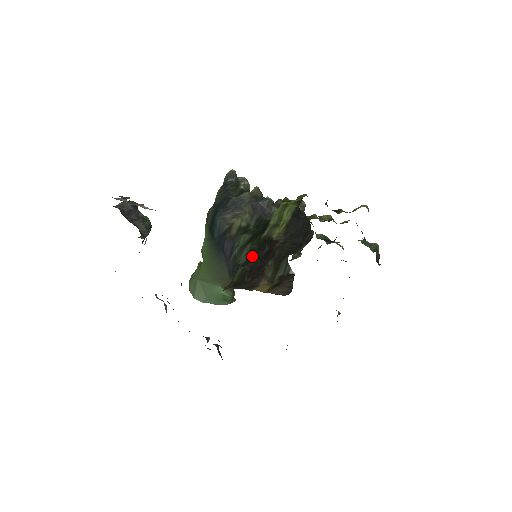
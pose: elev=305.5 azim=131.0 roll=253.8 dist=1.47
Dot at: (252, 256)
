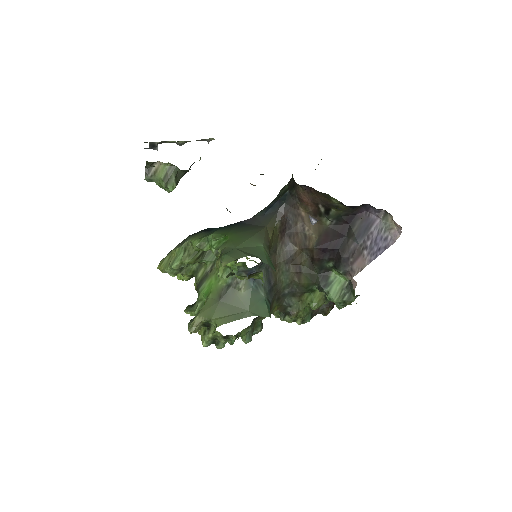
Dot at: occluded
